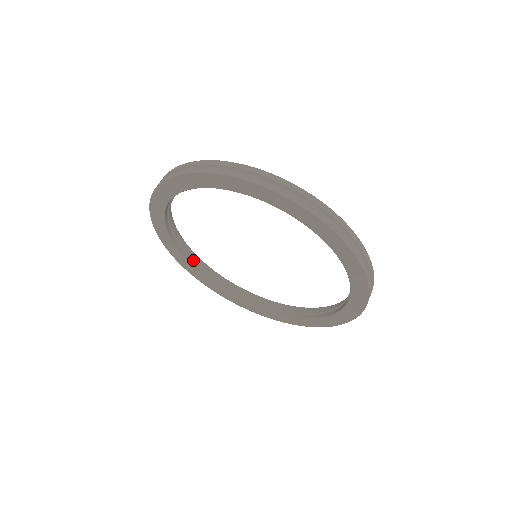
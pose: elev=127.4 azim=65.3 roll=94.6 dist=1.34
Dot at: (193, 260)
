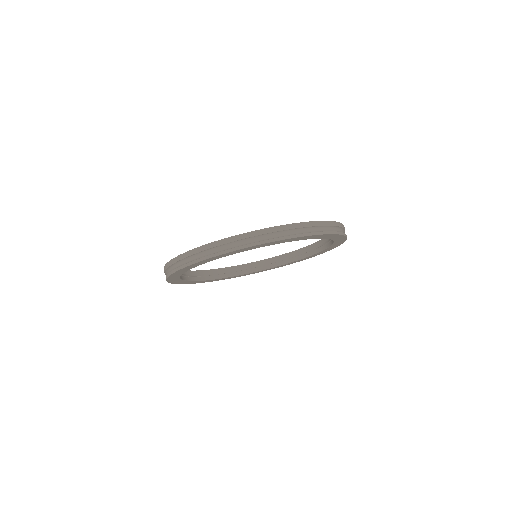
Dot at: (193, 276)
